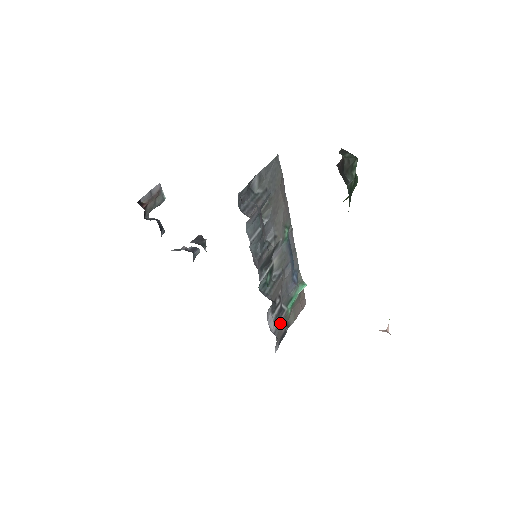
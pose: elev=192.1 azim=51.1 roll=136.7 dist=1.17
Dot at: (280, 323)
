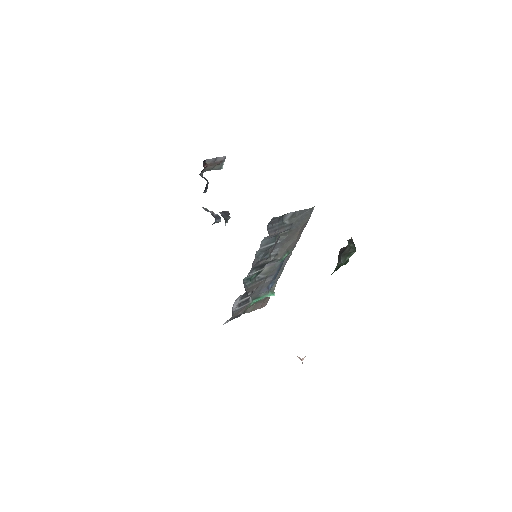
Dot at: (241, 308)
